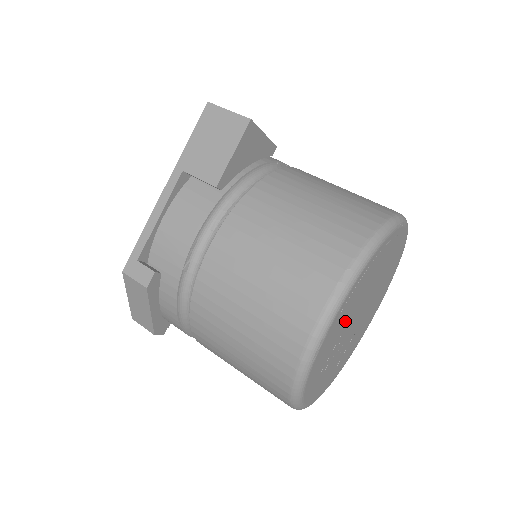
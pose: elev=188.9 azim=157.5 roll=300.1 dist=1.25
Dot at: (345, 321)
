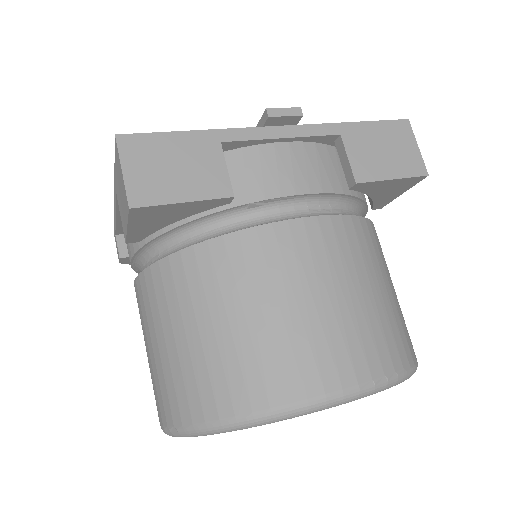
Dot at: occluded
